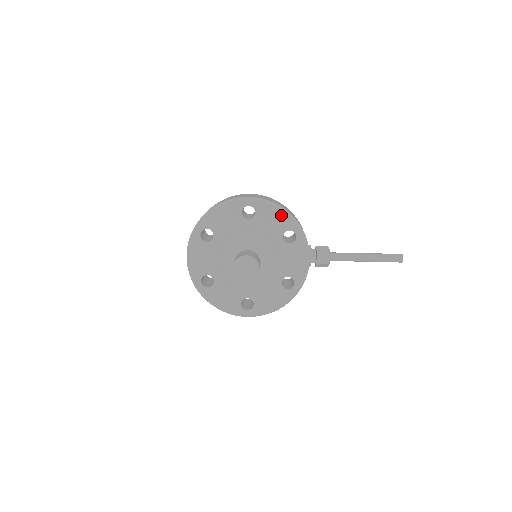
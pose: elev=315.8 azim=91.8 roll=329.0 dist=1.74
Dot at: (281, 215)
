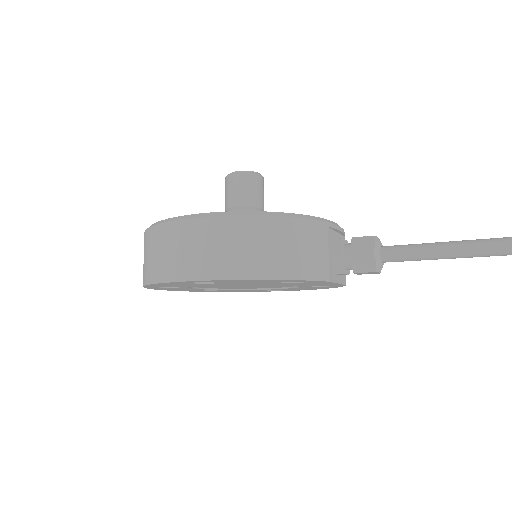
Dot at: occluded
